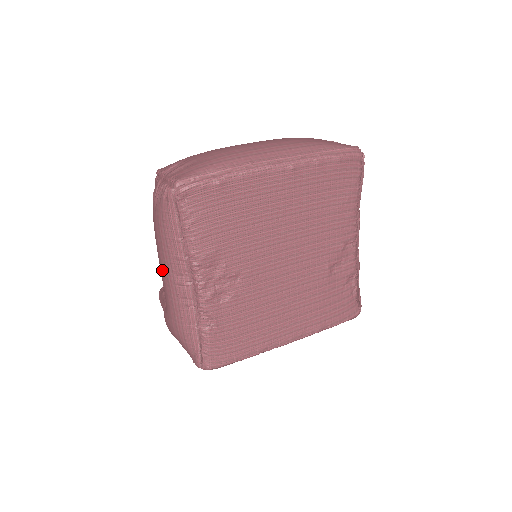
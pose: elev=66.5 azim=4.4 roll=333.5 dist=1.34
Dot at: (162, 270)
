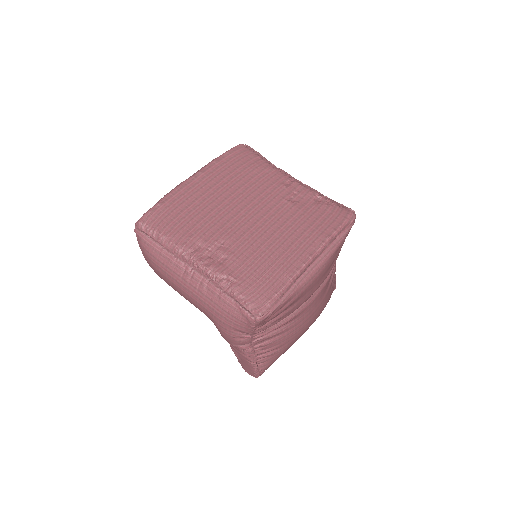
Dot at: (179, 289)
